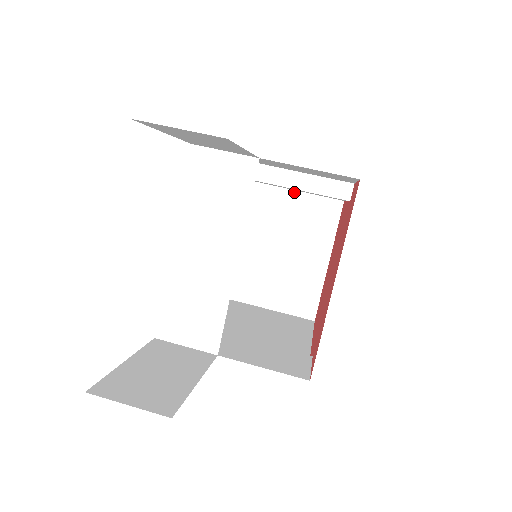
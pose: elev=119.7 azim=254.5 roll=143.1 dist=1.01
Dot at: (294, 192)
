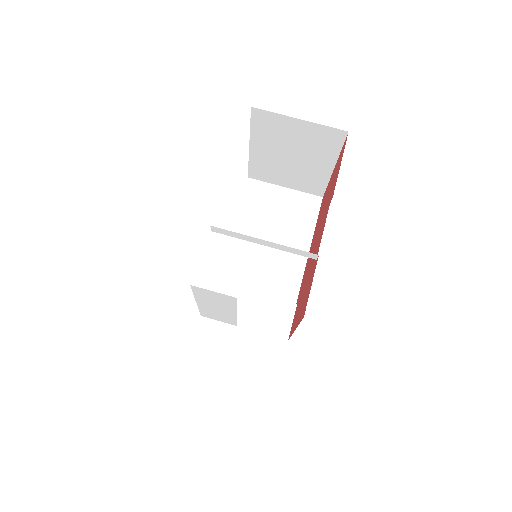
Dot at: (297, 128)
